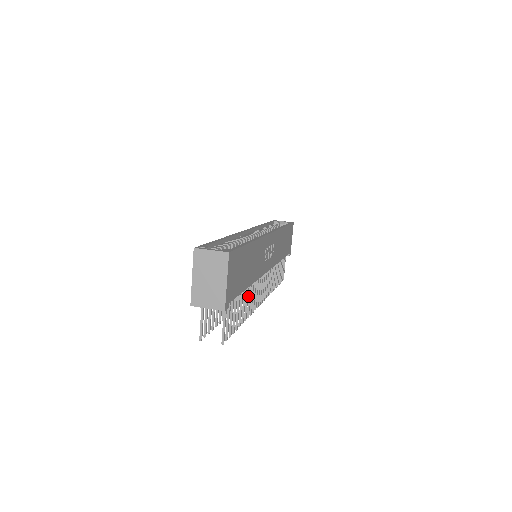
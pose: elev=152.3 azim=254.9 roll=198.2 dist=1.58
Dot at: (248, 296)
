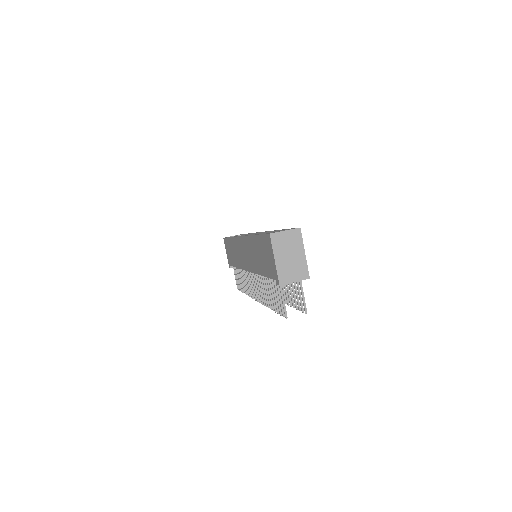
Dot at: occluded
